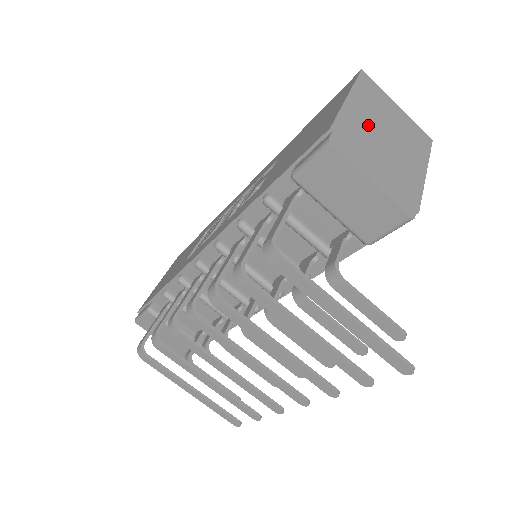
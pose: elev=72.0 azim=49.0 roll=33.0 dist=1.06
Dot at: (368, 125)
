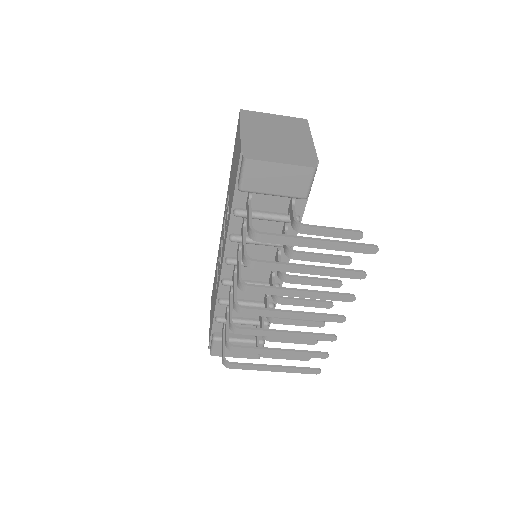
Dot at: (262, 136)
